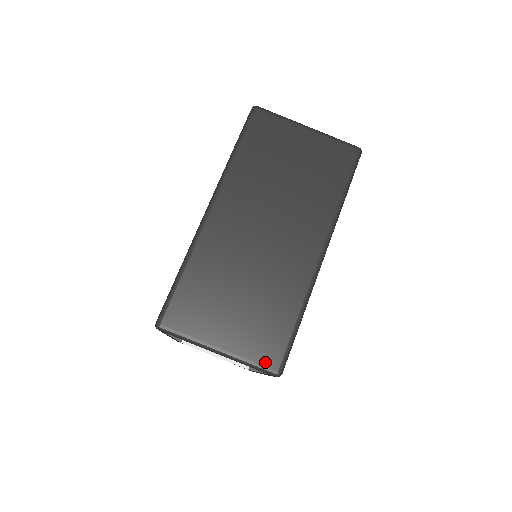
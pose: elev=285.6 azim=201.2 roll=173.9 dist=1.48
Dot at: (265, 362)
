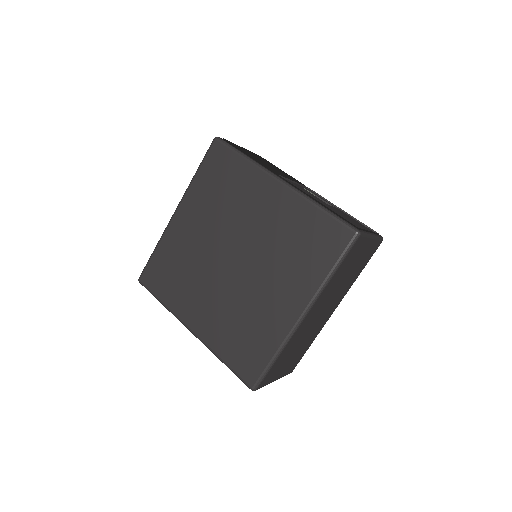
Dot at: (290, 372)
